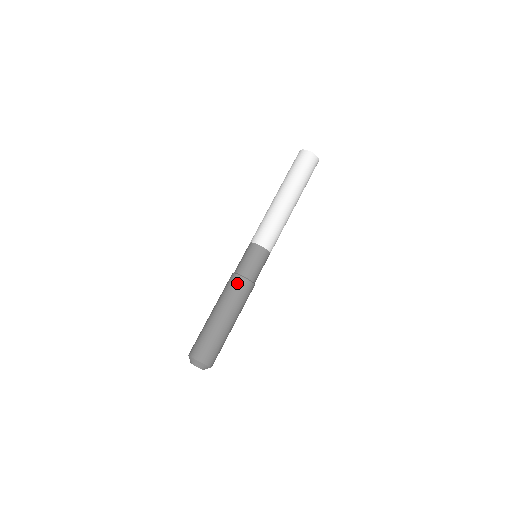
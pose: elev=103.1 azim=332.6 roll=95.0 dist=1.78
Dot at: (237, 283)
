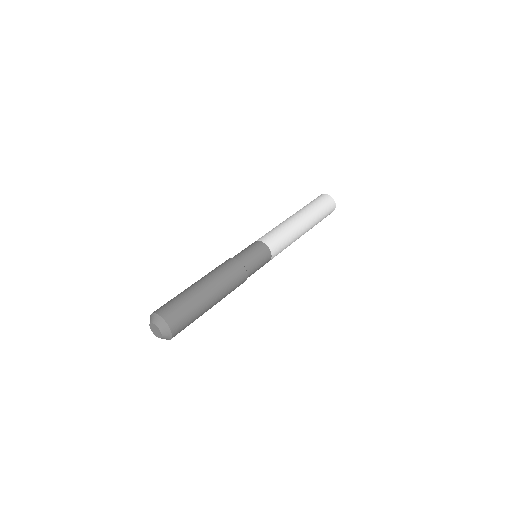
Dot at: (233, 265)
